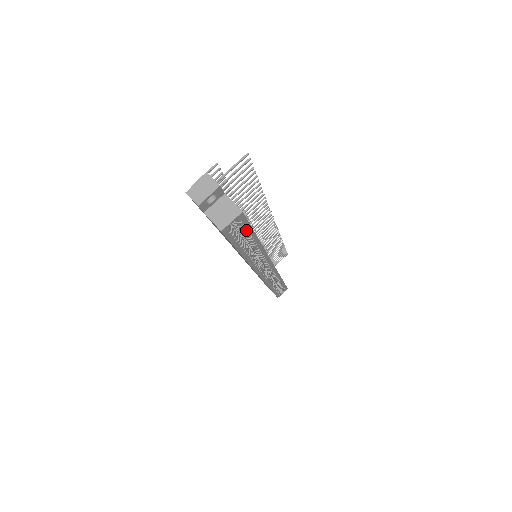
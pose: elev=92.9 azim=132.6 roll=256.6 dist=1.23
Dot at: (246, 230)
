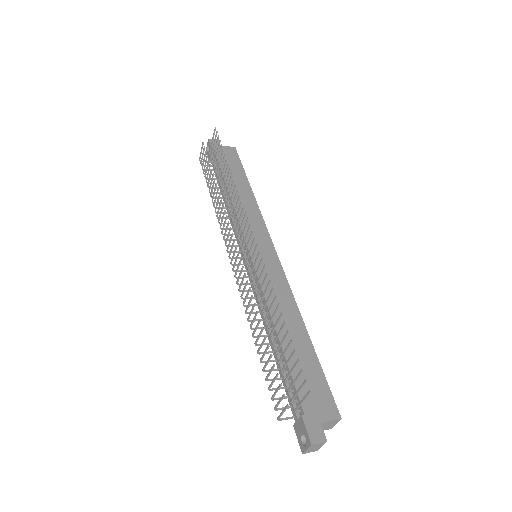
Dot at: (323, 381)
